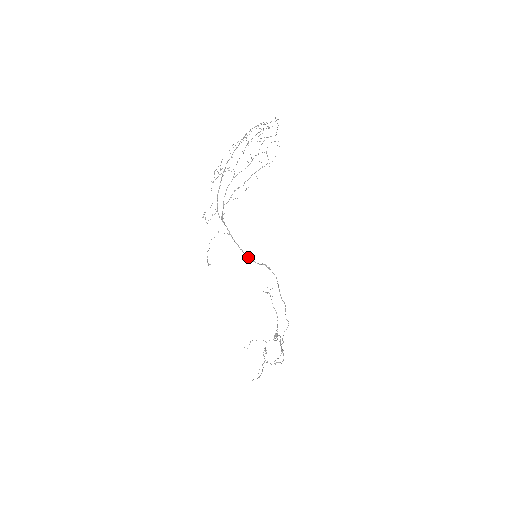
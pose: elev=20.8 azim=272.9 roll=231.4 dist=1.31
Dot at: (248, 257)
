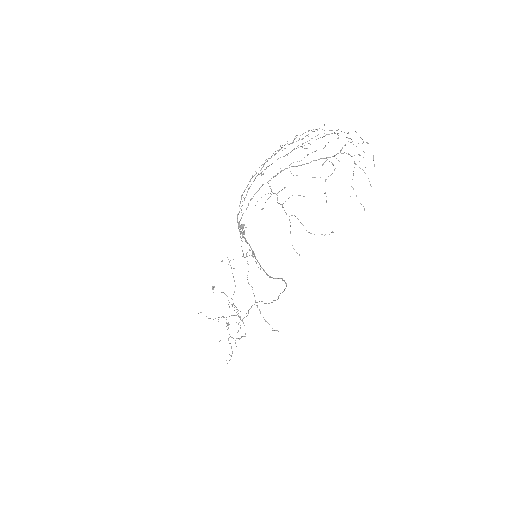
Dot at: (267, 275)
